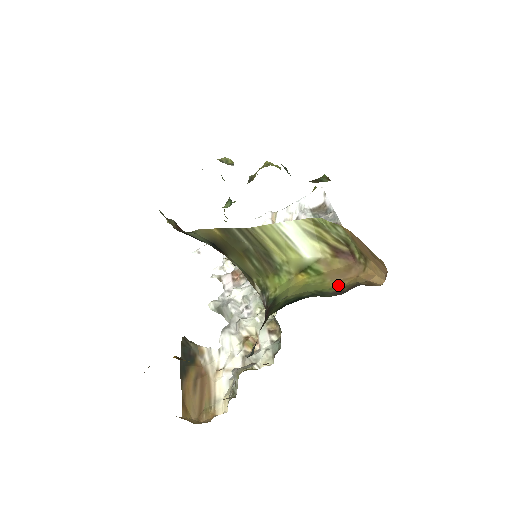
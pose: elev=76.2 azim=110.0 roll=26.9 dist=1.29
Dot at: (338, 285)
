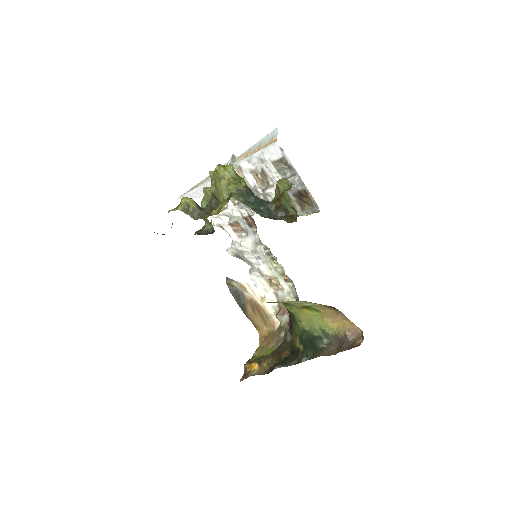
Dot at: (333, 326)
